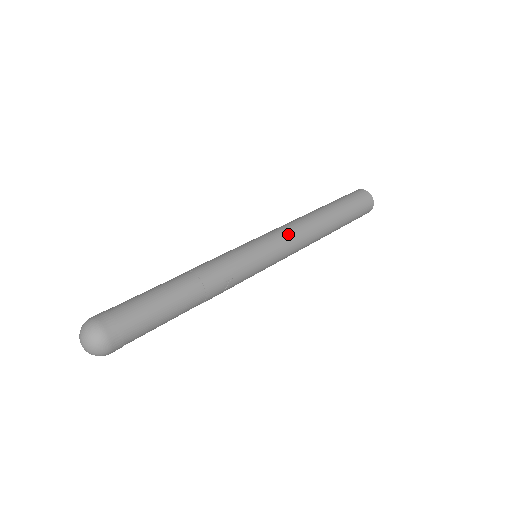
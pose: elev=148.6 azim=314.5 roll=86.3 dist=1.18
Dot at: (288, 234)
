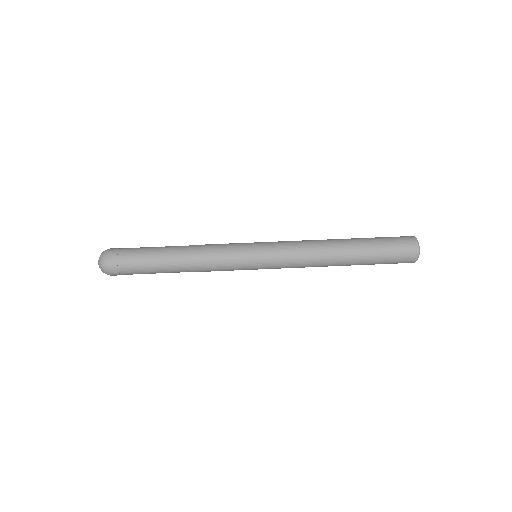
Dot at: (289, 266)
